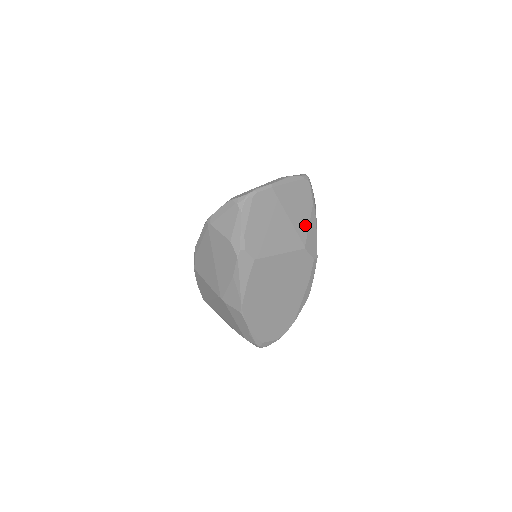
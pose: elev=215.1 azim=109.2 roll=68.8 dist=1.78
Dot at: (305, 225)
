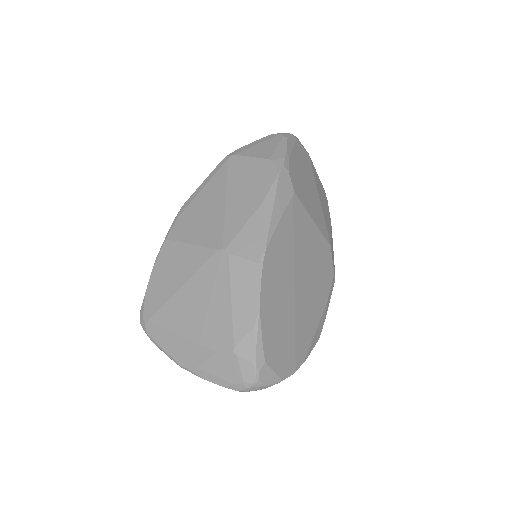
Dot at: (328, 226)
